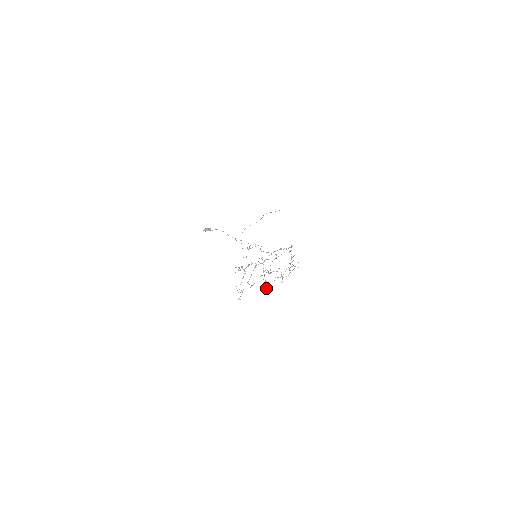
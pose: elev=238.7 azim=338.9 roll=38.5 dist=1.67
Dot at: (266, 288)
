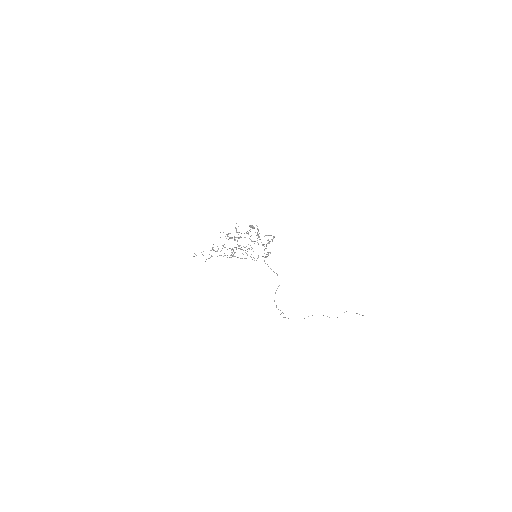
Dot at: occluded
